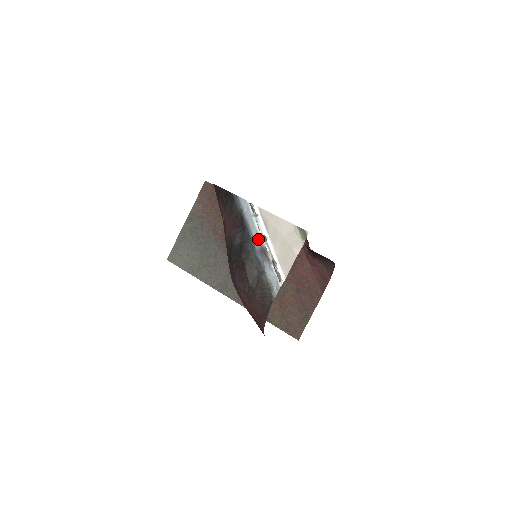
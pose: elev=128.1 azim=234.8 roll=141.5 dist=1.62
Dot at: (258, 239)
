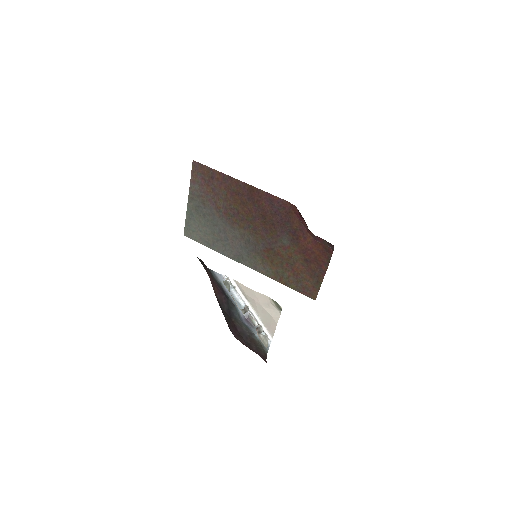
Dot at: (241, 308)
